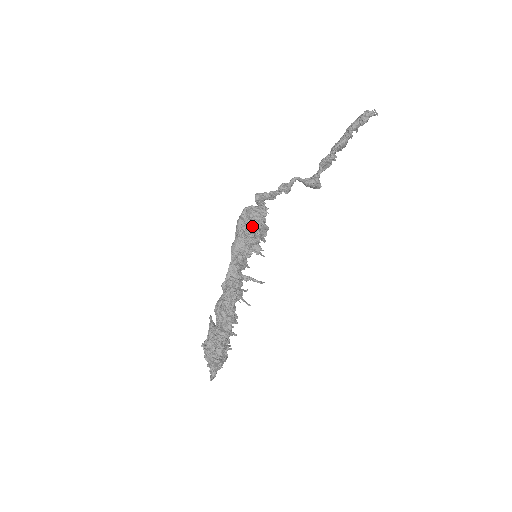
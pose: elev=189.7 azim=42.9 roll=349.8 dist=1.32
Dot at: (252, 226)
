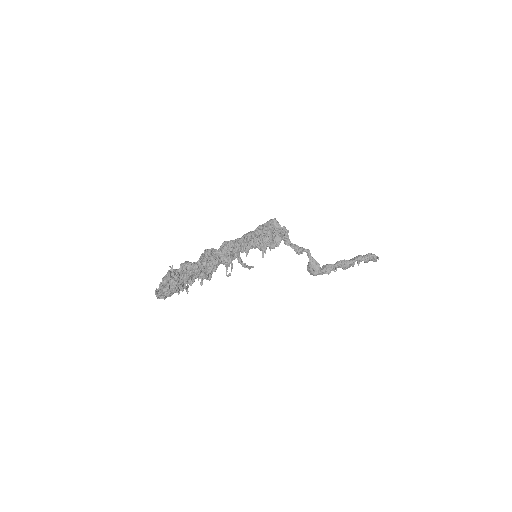
Dot at: (272, 231)
